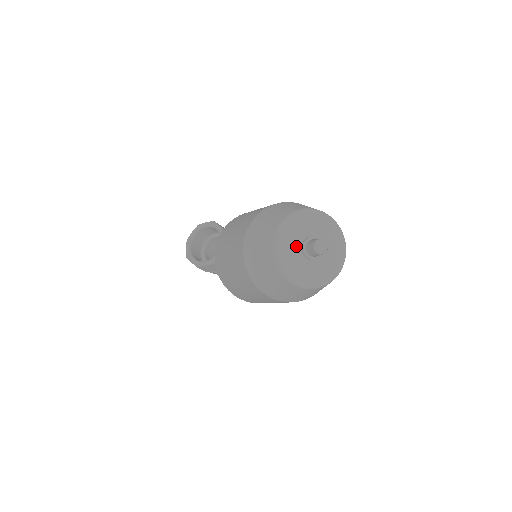
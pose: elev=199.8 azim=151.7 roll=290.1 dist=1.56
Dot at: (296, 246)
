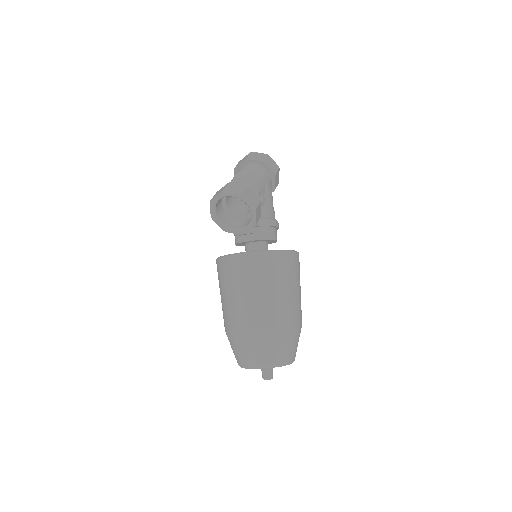
Dot at: occluded
